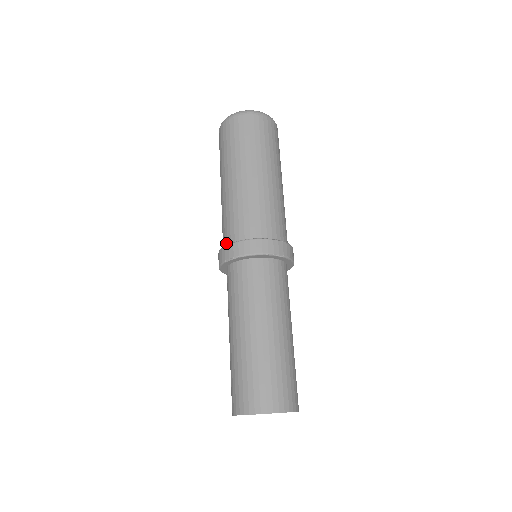
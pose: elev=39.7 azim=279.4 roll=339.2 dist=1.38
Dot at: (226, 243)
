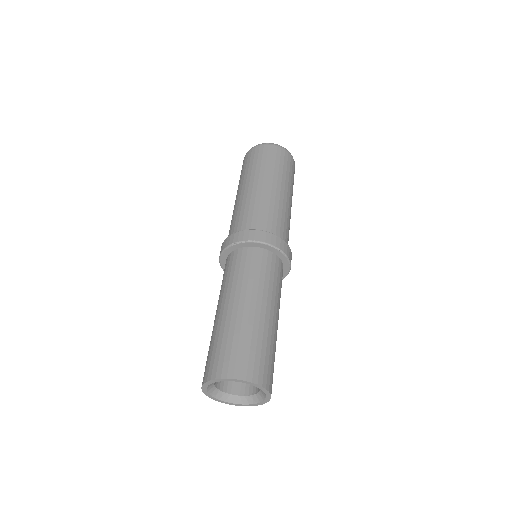
Dot at: occluded
